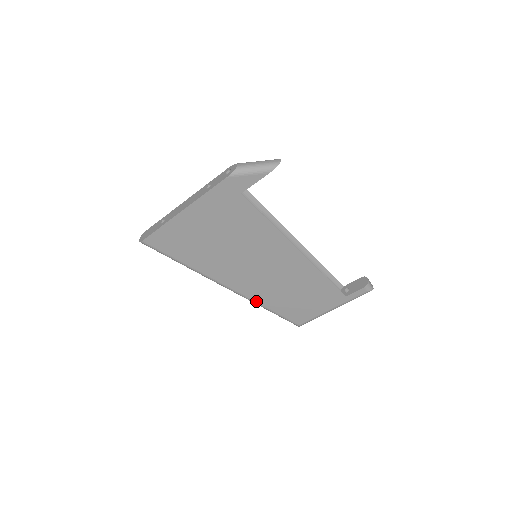
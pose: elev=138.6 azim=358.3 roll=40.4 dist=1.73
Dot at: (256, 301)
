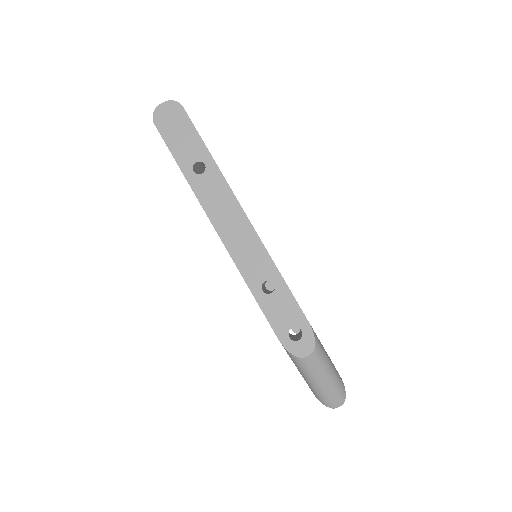
Dot at: occluded
